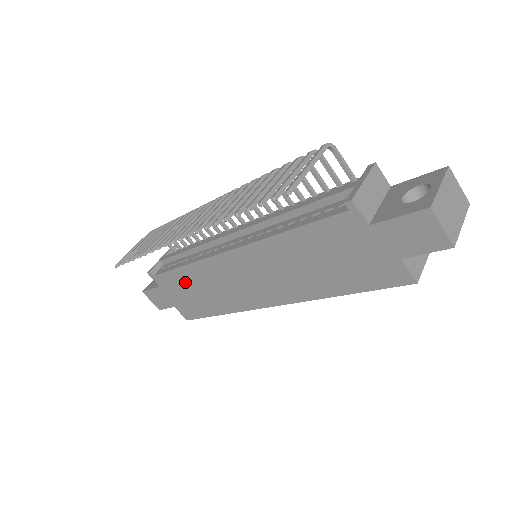
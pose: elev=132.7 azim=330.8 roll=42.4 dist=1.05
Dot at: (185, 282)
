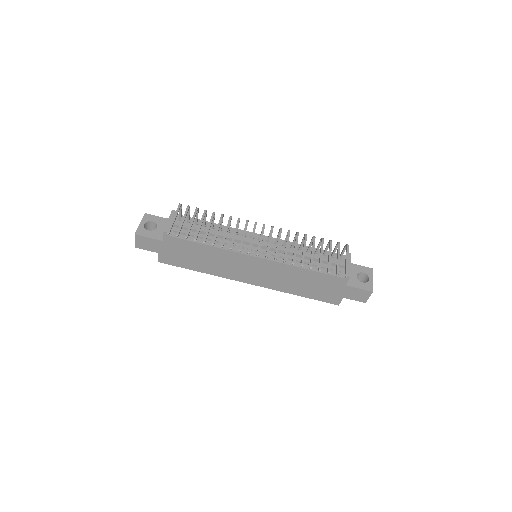
Dot at: (196, 250)
